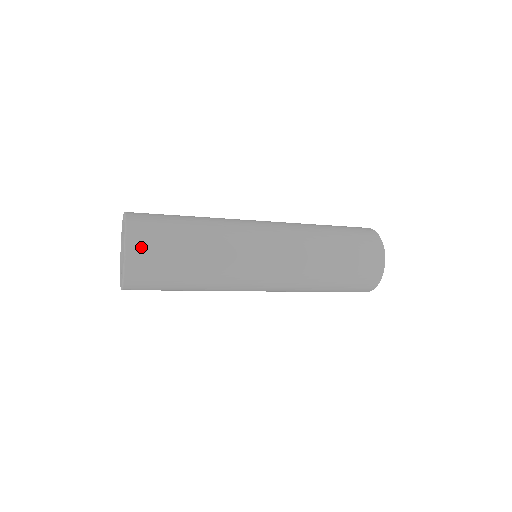
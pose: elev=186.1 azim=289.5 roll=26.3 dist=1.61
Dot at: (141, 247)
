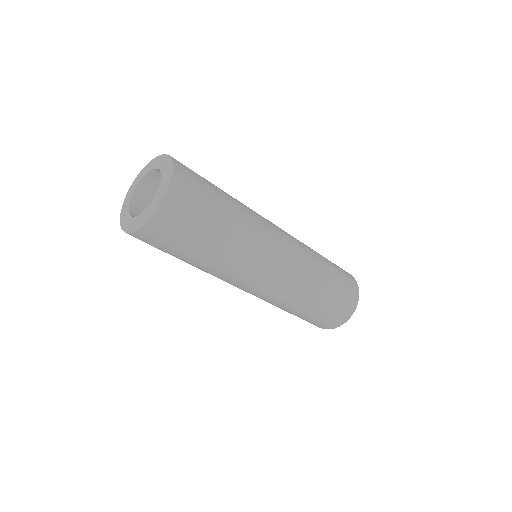
Dot at: (186, 171)
